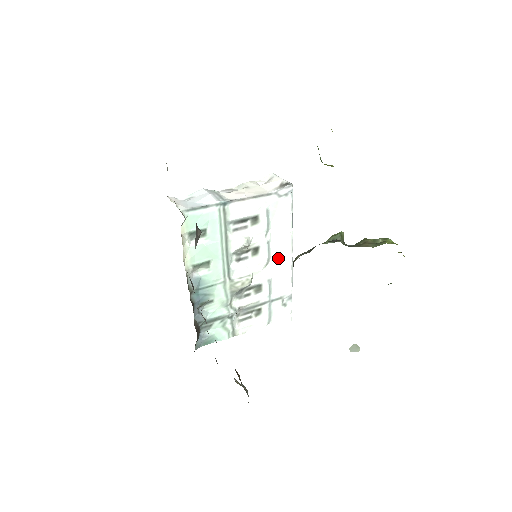
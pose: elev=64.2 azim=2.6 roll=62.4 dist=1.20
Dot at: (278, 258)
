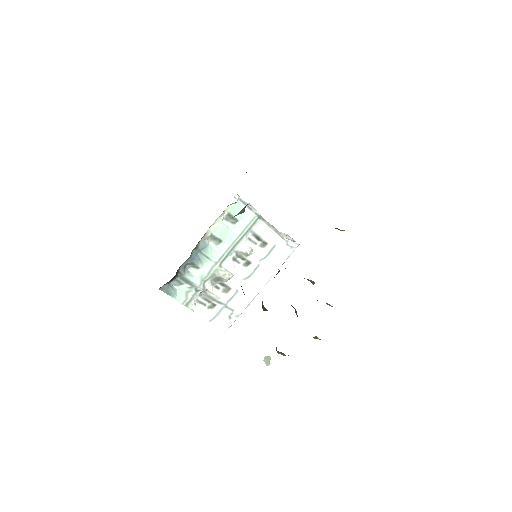
Dot at: (254, 282)
